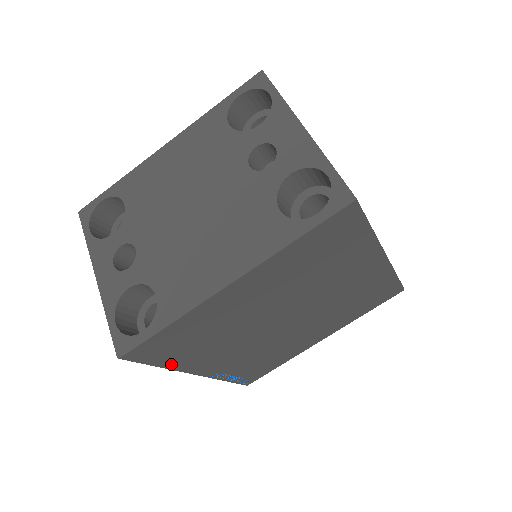
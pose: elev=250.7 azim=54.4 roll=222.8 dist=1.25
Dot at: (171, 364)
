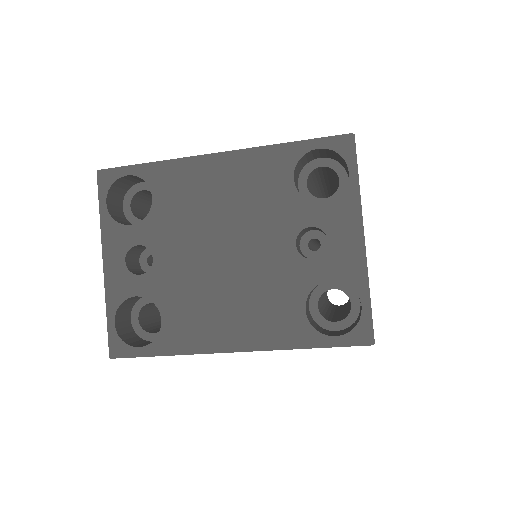
Dot at: occluded
